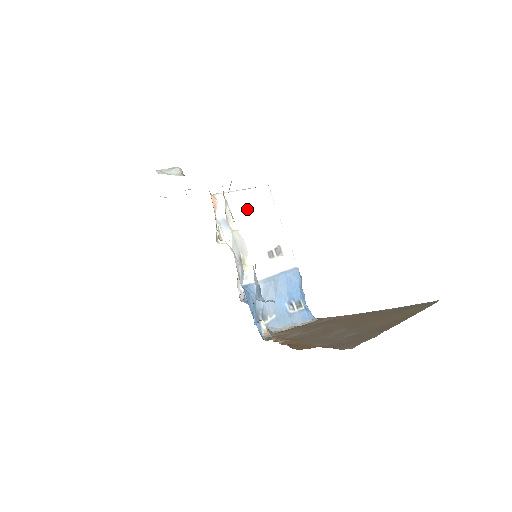
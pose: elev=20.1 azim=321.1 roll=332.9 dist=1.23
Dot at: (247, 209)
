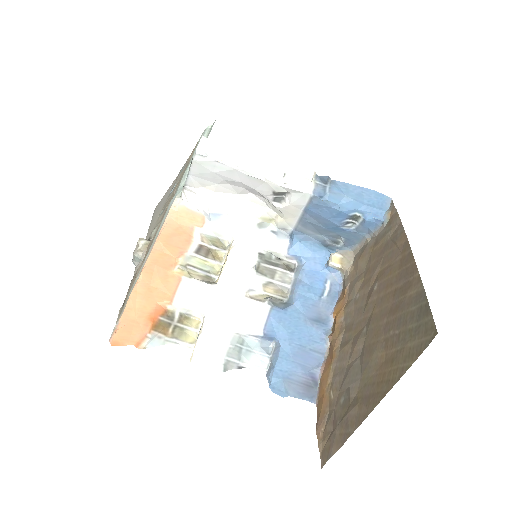
Dot at: (213, 183)
